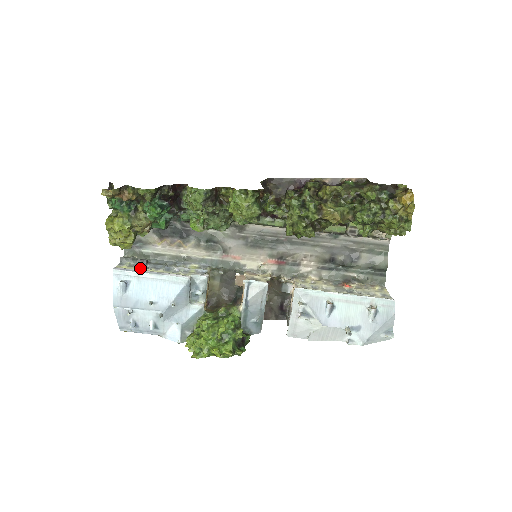
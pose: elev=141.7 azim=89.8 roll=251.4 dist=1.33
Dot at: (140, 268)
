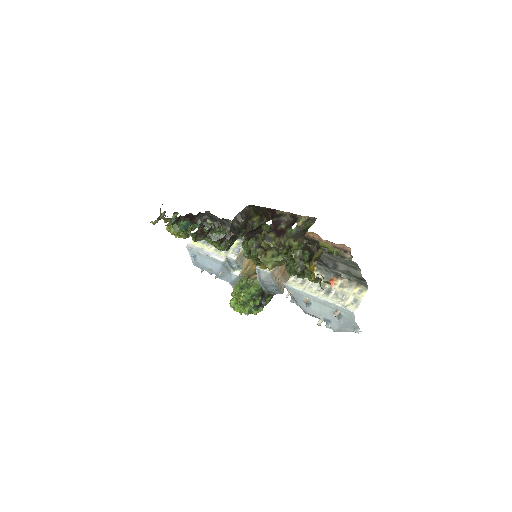
Dot at: (203, 243)
